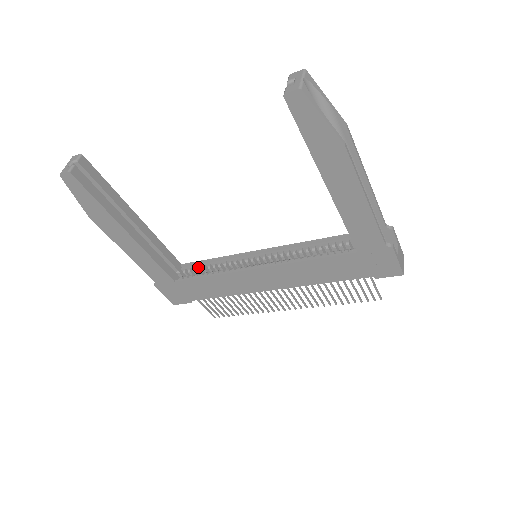
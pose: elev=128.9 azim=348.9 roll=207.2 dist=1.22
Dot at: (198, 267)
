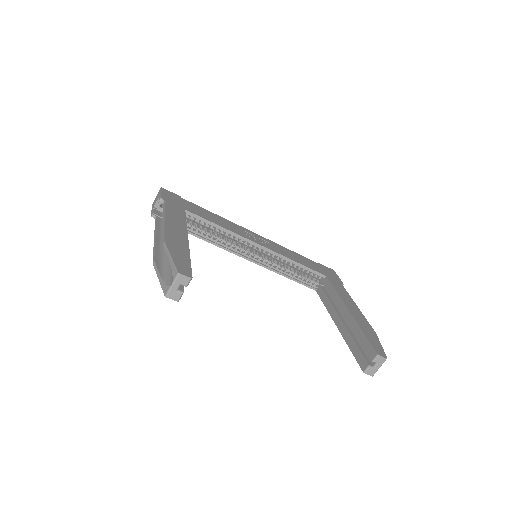
Dot at: (201, 222)
